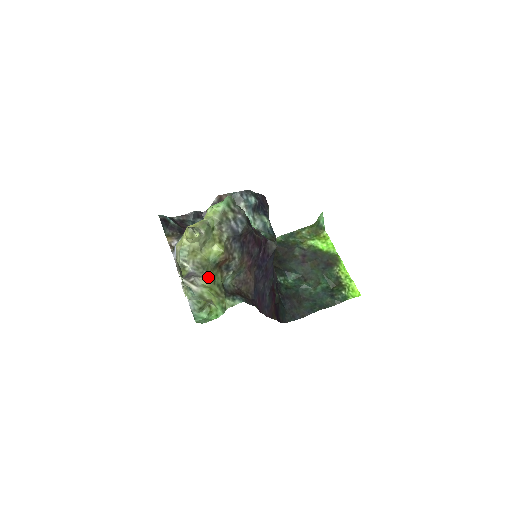
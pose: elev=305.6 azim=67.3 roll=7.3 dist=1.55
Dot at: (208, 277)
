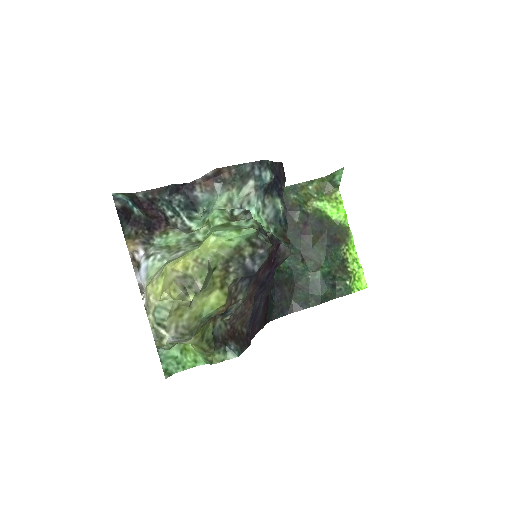
Dot at: (195, 336)
